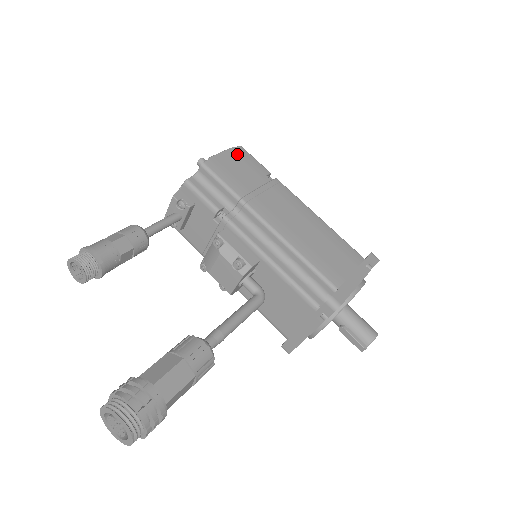
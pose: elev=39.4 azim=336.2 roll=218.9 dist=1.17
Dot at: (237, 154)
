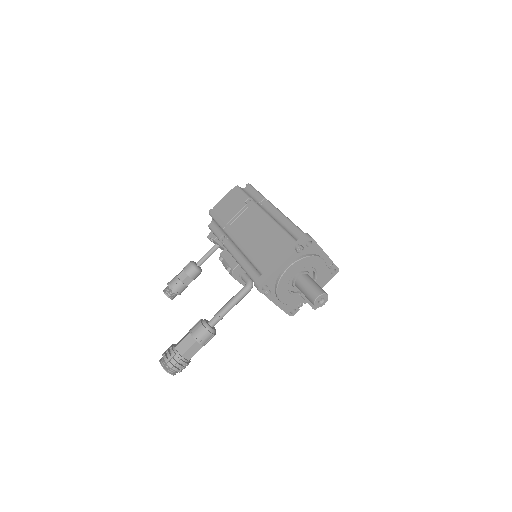
Dot at: (231, 195)
